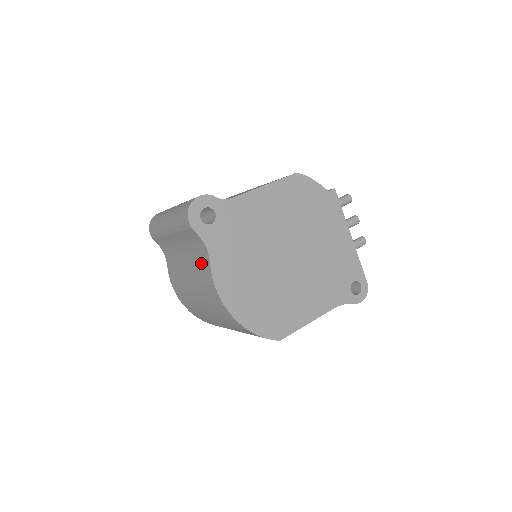
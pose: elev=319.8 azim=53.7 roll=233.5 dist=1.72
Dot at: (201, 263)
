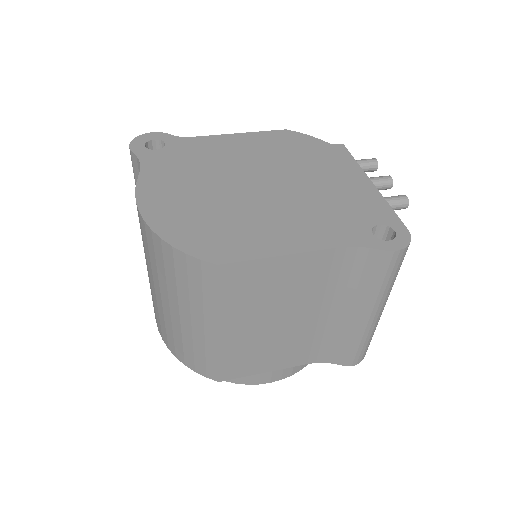
Dot at: occluded
